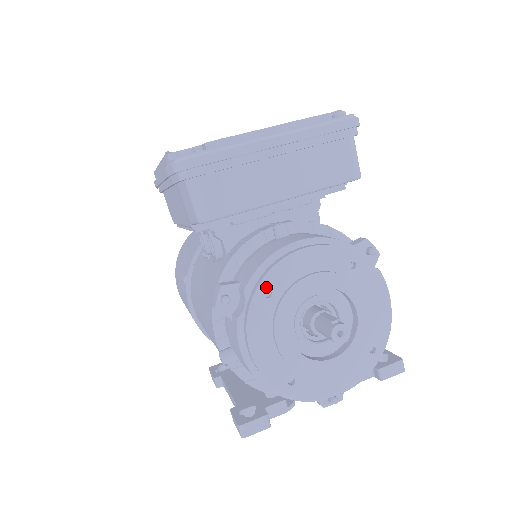
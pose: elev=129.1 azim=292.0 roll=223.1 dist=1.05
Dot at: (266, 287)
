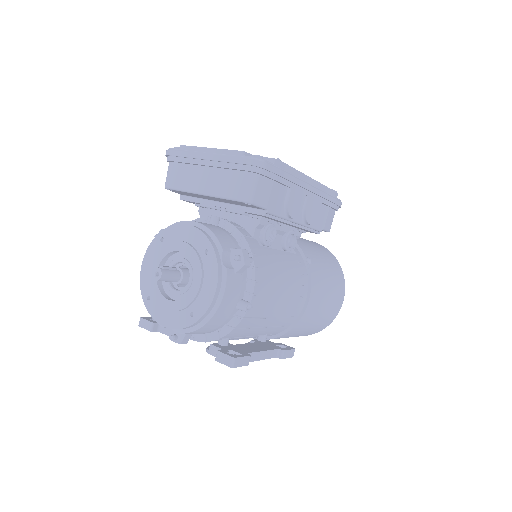
Dot at: (163, 235)
